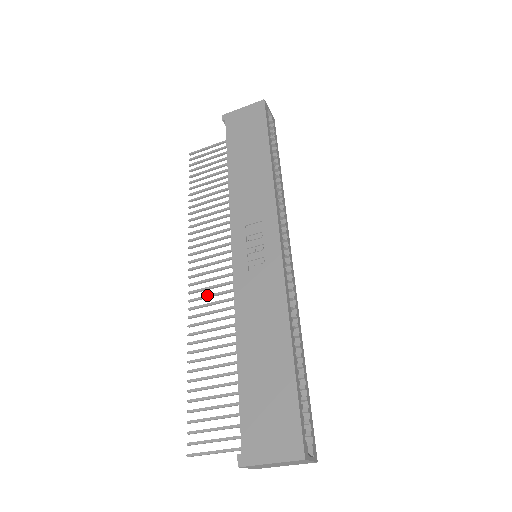
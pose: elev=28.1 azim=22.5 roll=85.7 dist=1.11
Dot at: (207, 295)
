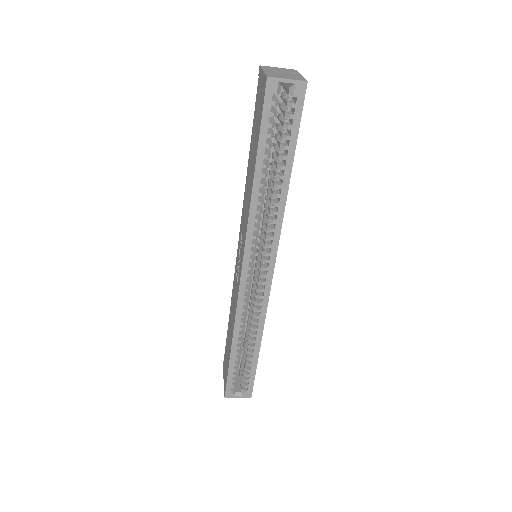
Dot at: occluded
